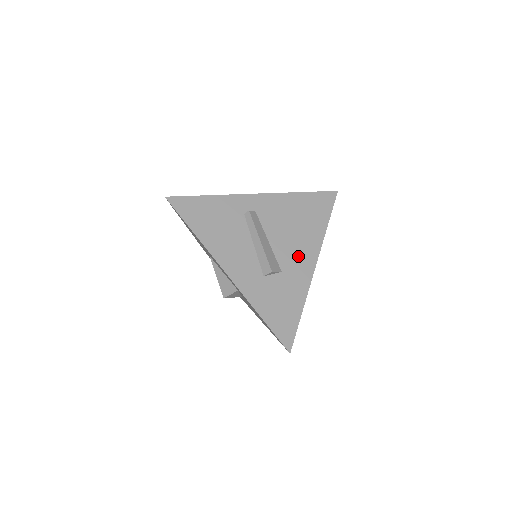
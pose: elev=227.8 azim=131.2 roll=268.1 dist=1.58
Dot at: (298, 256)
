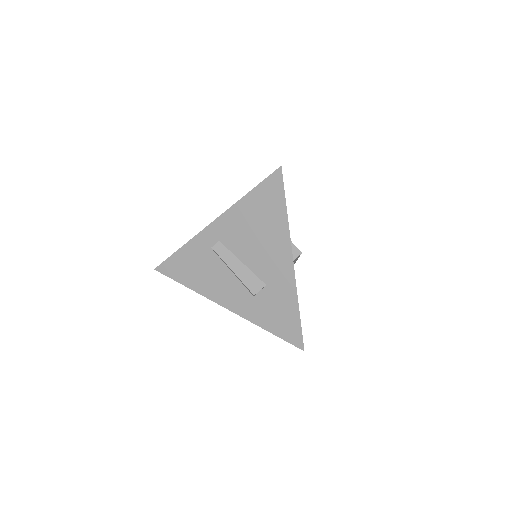
Dot at: (273, 263)
